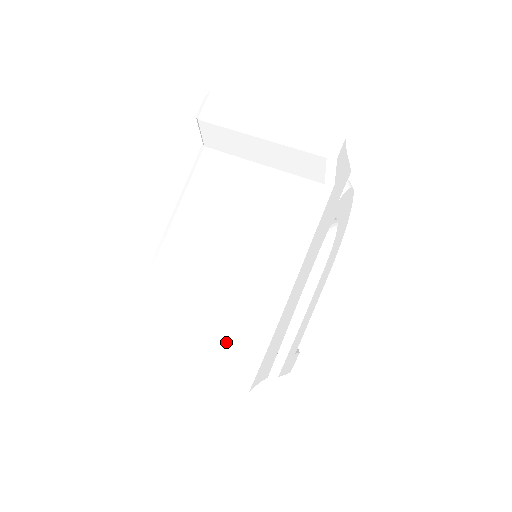
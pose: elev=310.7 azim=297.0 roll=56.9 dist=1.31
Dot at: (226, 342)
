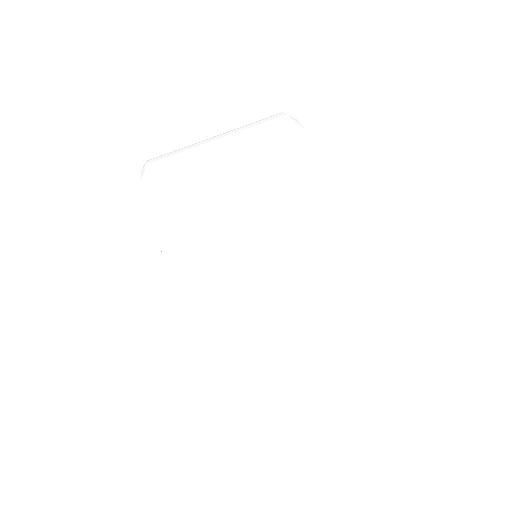
Dot at: occluded
